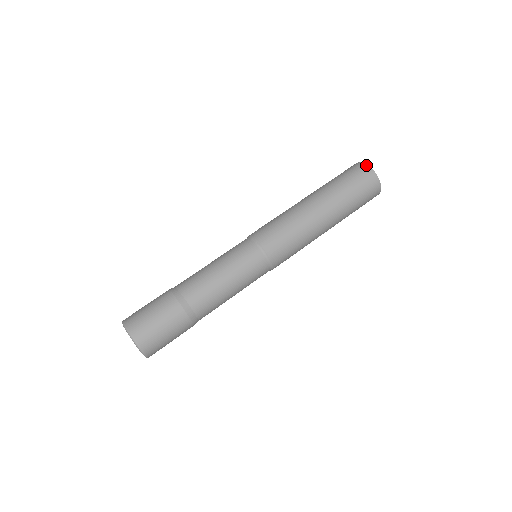
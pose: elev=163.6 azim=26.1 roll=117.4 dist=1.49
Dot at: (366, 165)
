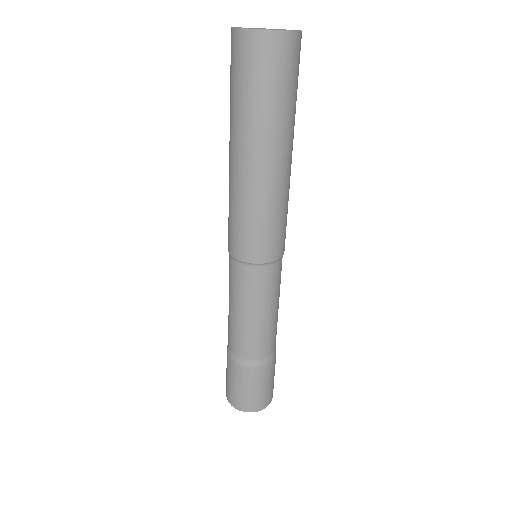
Dot at: (281, 33)
